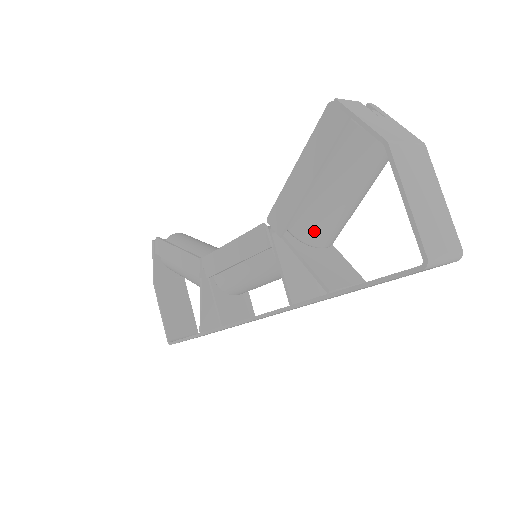
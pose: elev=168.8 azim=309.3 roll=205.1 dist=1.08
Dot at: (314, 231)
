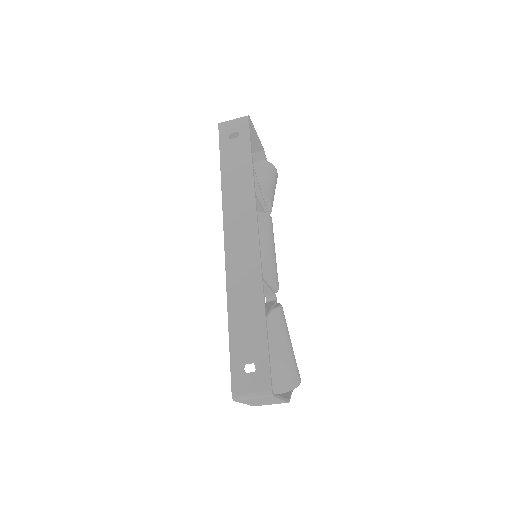
Dot at: occluded
